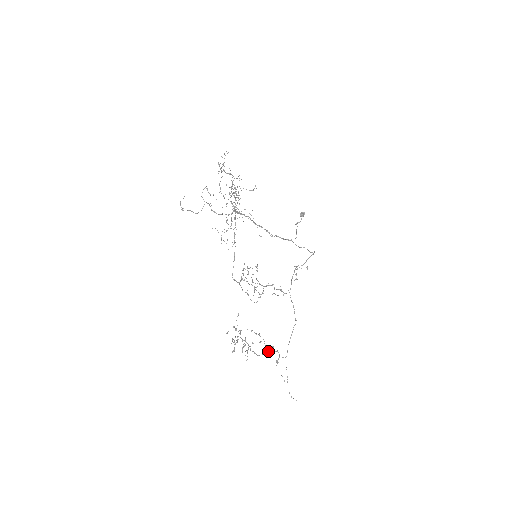
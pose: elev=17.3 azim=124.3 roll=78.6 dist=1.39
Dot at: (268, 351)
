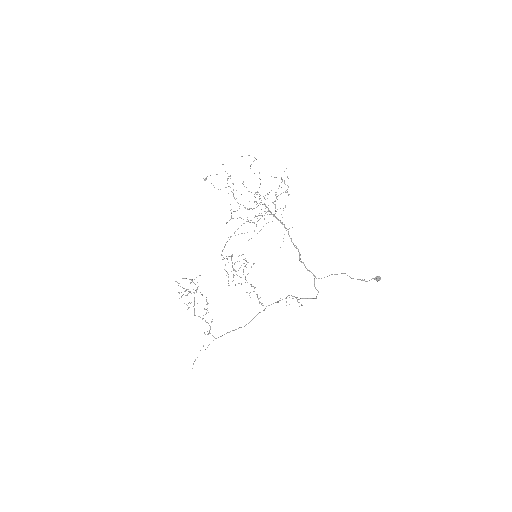
Dot at: occluded
